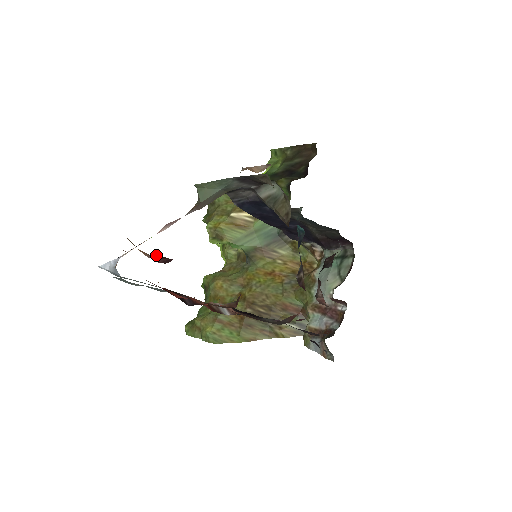
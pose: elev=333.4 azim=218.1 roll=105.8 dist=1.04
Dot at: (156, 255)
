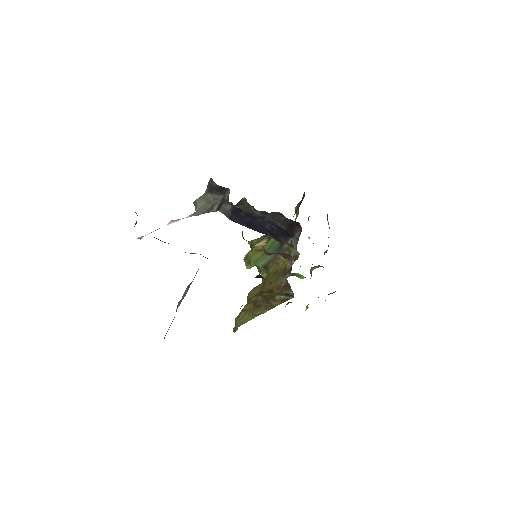
Dot at: occluded
